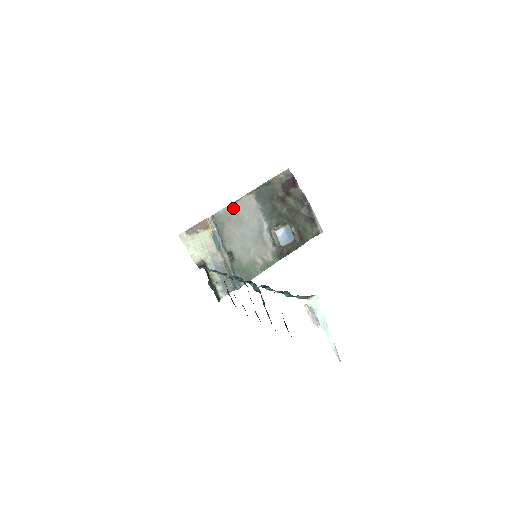
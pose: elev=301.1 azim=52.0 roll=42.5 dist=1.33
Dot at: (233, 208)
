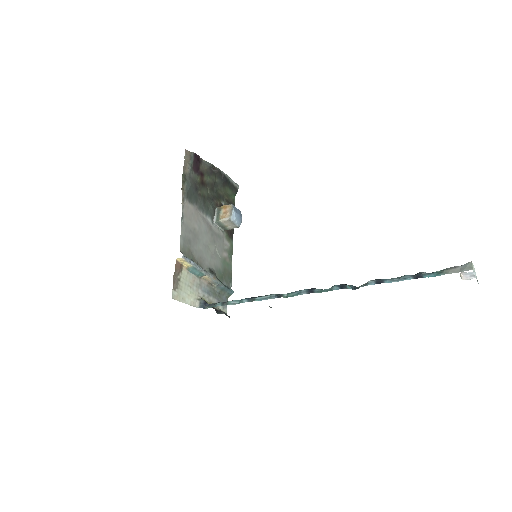
Dot at: (185, 229)
